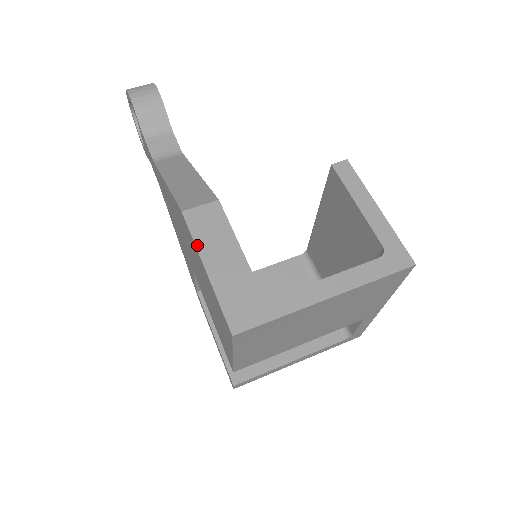
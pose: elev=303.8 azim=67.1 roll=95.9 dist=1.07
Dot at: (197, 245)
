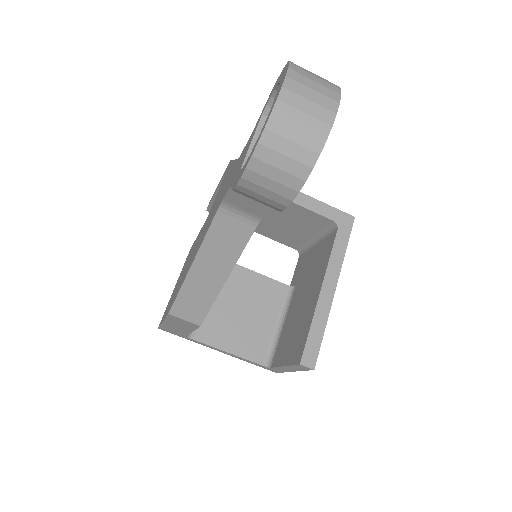
Dot at: (166, 320)
